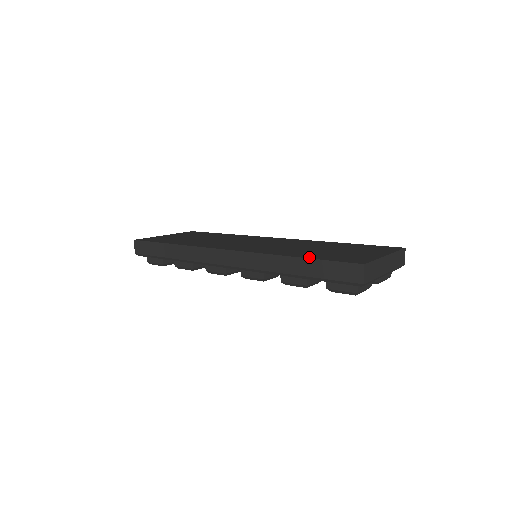
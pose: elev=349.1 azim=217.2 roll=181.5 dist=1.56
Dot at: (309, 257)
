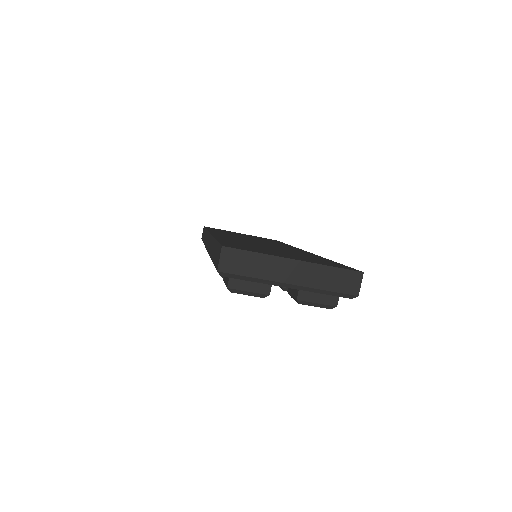
Dot at: (221, 240)
